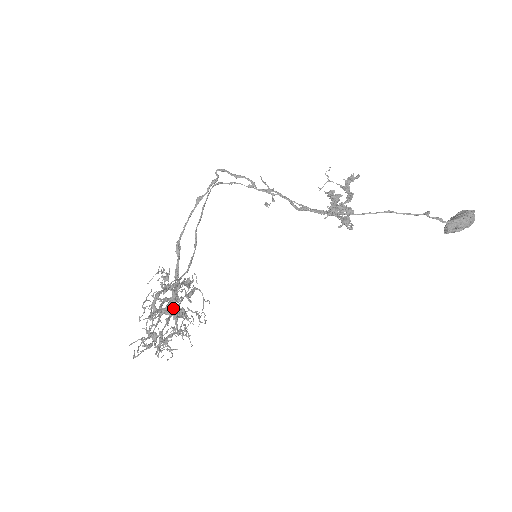
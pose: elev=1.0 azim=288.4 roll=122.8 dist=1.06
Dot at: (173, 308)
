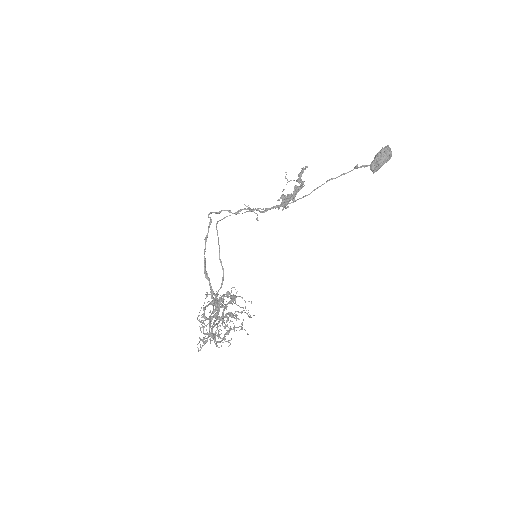
Dot at: (218, 313)
